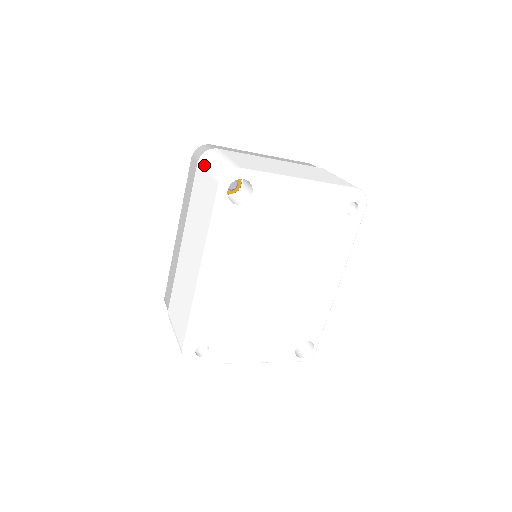
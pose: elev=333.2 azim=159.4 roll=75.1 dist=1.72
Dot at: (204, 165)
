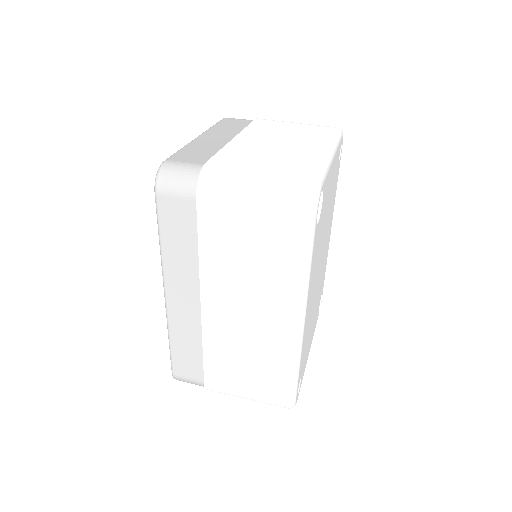
Dot at: (229, 197)
